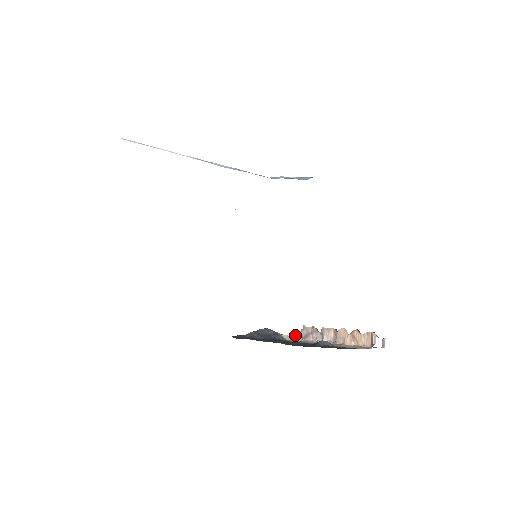
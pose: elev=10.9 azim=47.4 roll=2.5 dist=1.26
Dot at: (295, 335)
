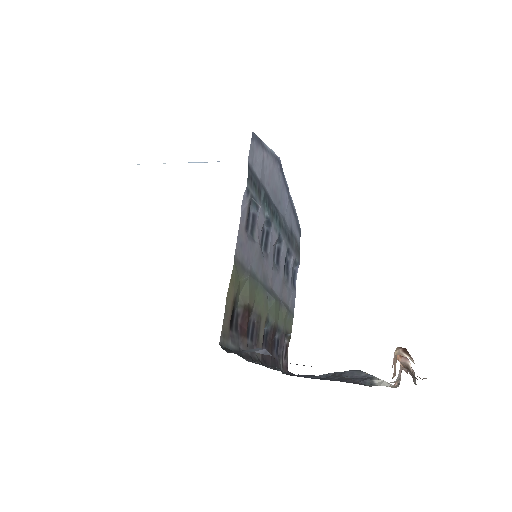
Dot at: (398, 381)
